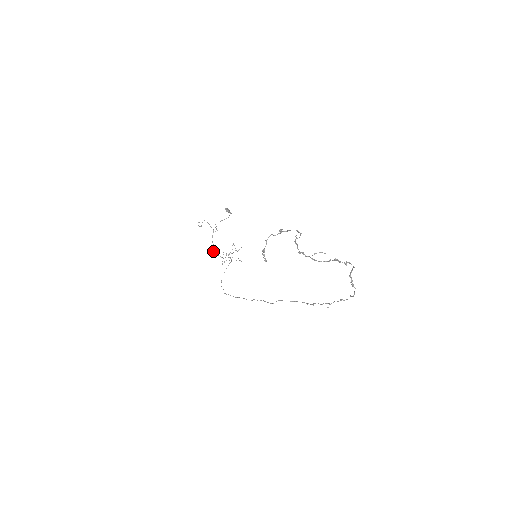
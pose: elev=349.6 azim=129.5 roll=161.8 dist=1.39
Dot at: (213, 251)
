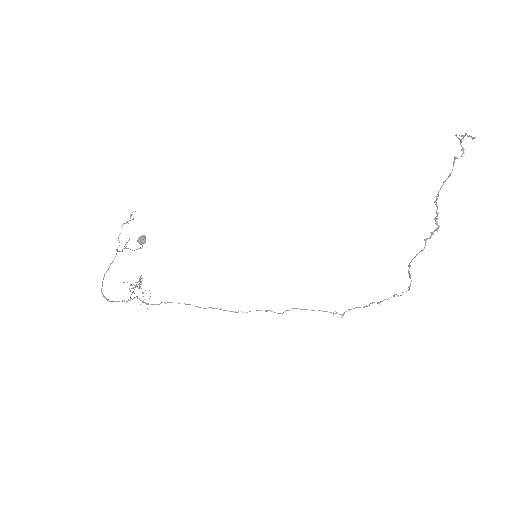
Dot at: (104, 275)
